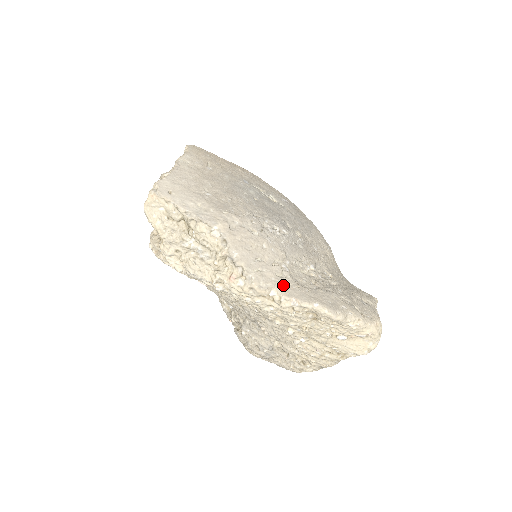
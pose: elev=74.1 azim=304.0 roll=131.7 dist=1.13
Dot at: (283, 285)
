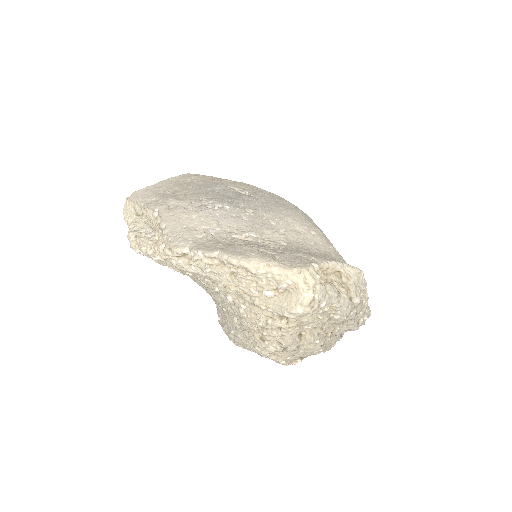
Dot at: (197, 243)
